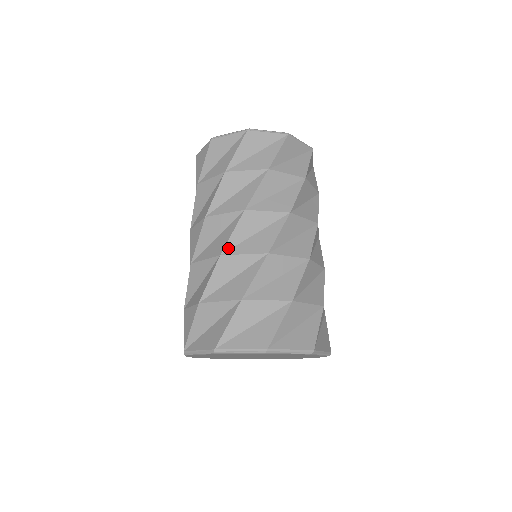
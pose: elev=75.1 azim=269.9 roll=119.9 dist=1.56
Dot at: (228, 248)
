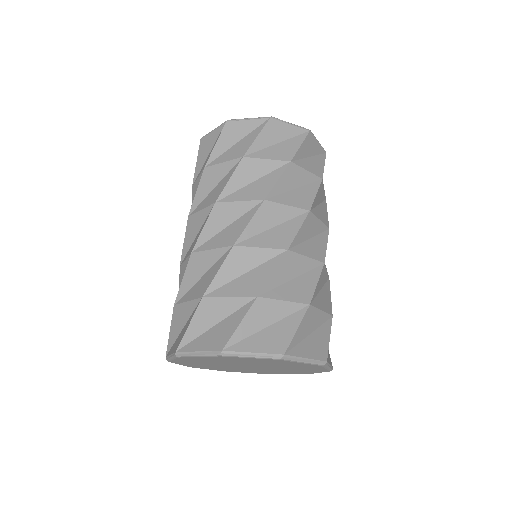
Dot at: (243, 239)
